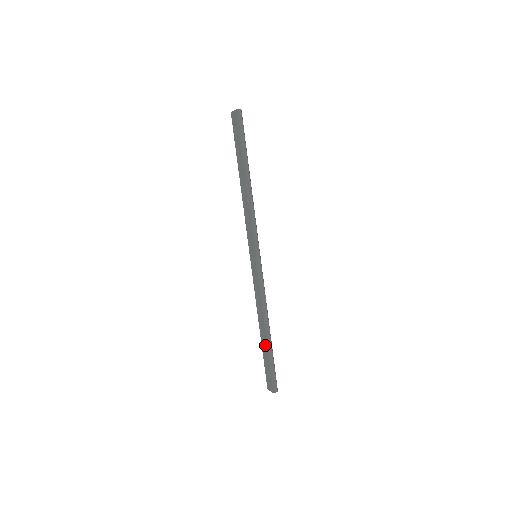
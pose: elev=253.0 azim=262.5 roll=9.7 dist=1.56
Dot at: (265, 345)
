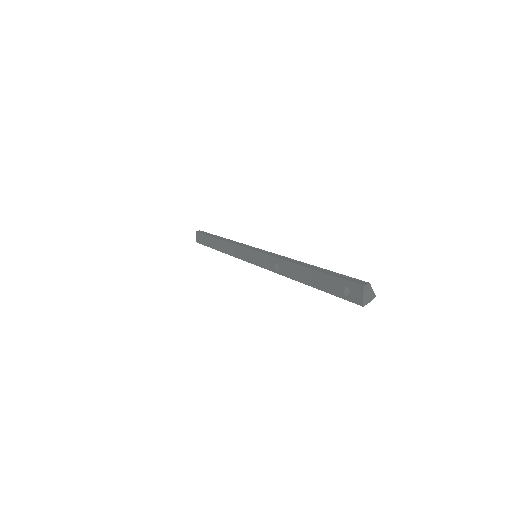
Dot at: (313, 275)
